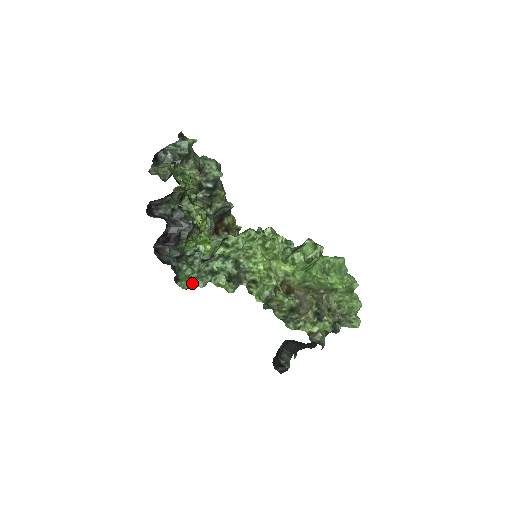
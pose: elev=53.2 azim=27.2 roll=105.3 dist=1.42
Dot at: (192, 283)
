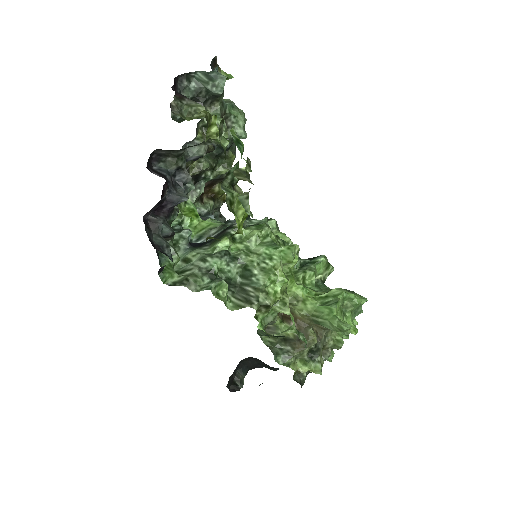
Dot at: (179, 279)
